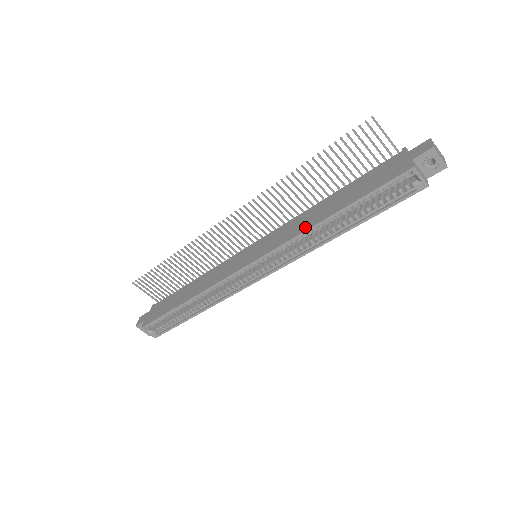
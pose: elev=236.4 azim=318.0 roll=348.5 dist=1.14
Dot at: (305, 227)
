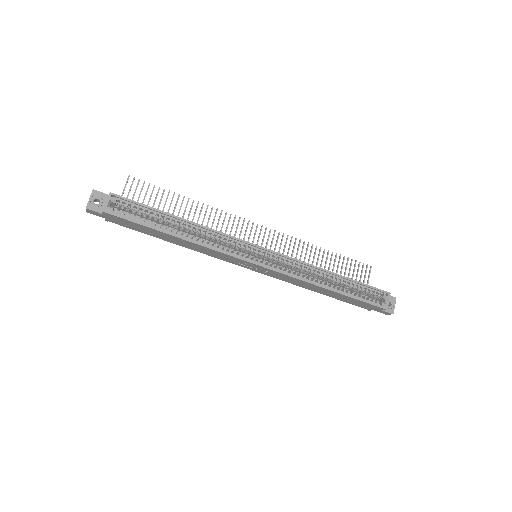
Dot at: (315, 267)
